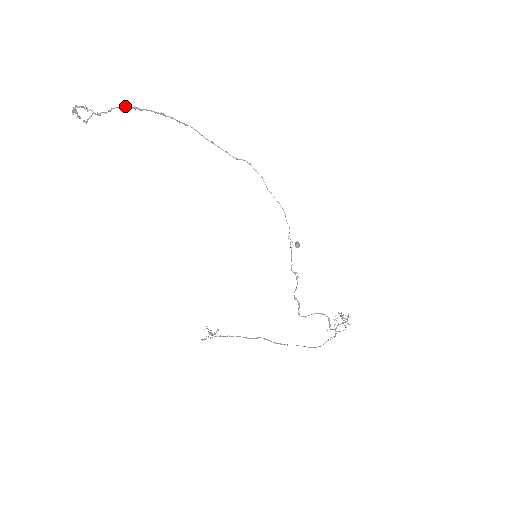
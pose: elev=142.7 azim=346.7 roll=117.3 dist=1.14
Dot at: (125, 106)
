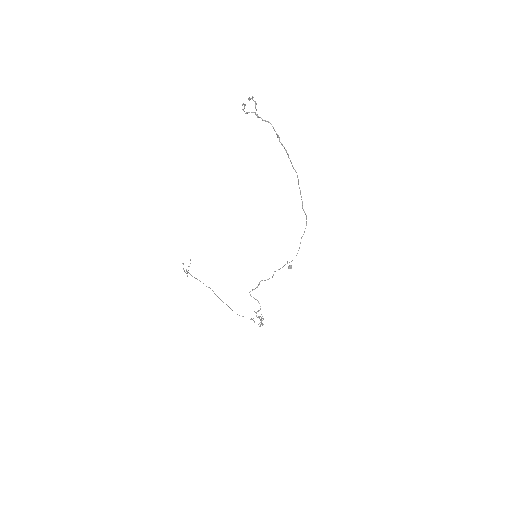
Dot at: occluded
